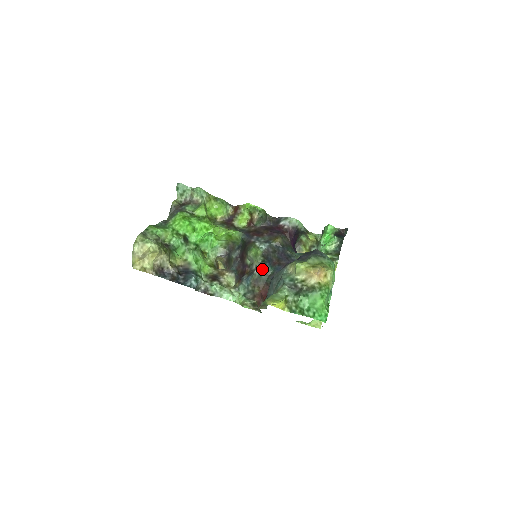
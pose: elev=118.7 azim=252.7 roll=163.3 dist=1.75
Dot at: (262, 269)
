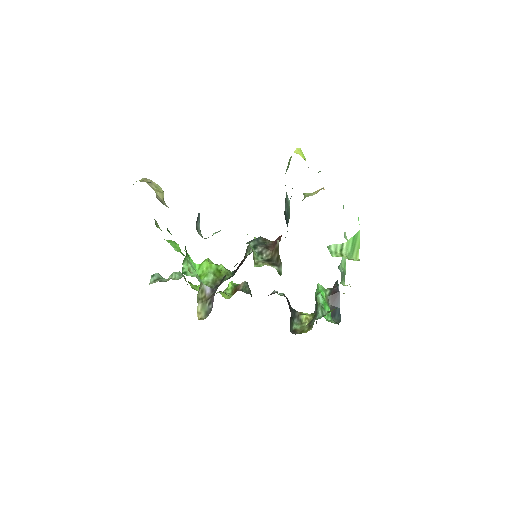
Dot at: occluded
